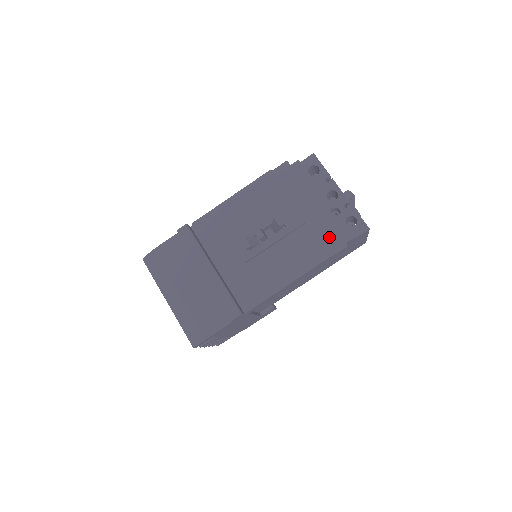
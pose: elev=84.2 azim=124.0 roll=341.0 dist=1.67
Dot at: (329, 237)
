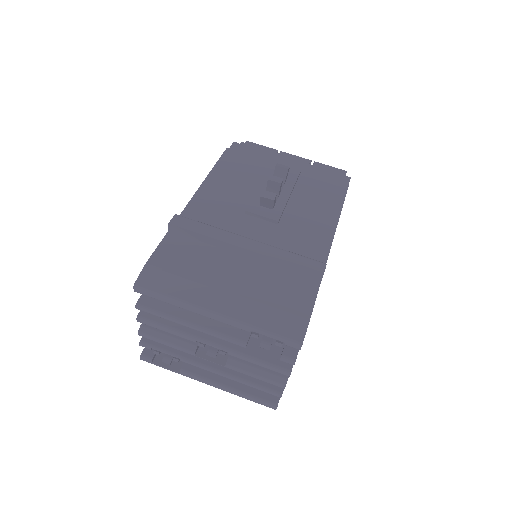
Dot at: (329, 178)
